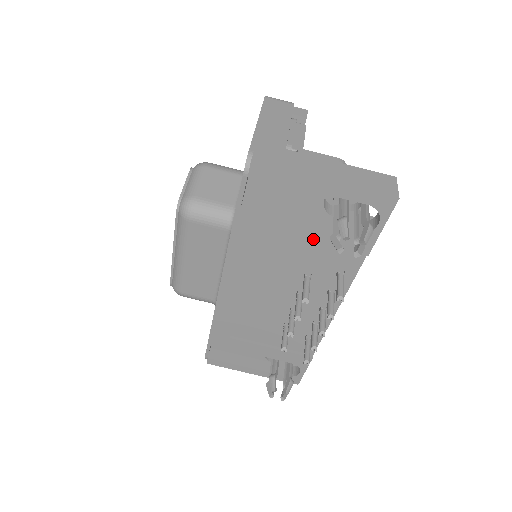
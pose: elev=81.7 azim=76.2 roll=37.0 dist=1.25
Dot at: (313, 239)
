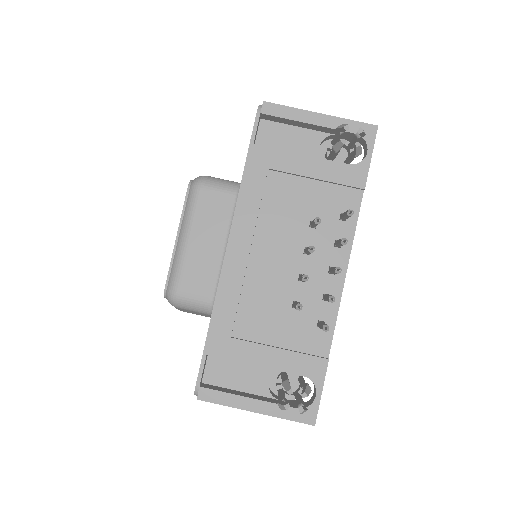
Dot at: (315, 174)
